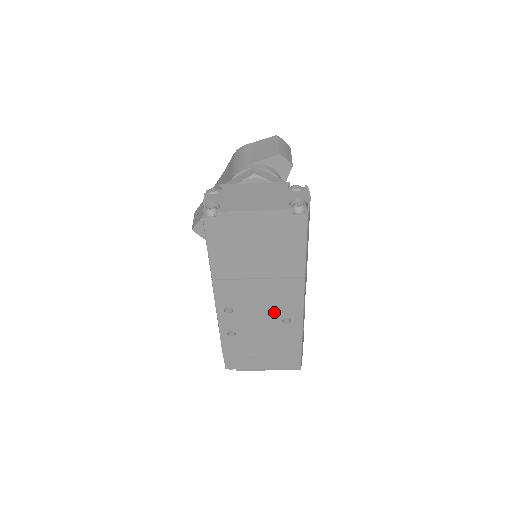
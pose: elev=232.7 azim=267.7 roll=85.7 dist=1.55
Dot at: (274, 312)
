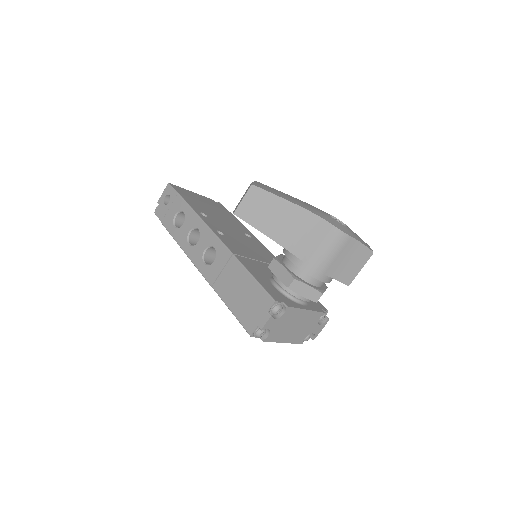
Dot at: occluded
